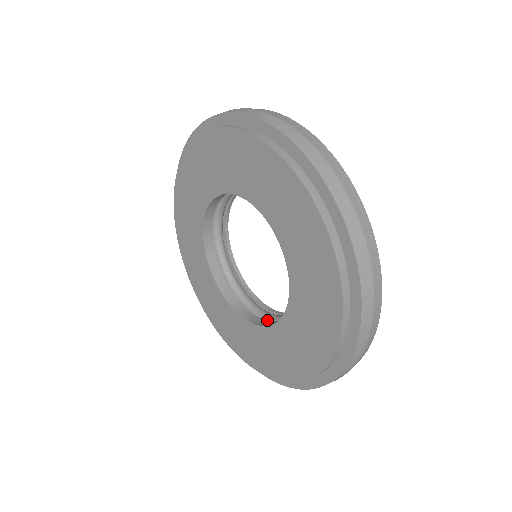
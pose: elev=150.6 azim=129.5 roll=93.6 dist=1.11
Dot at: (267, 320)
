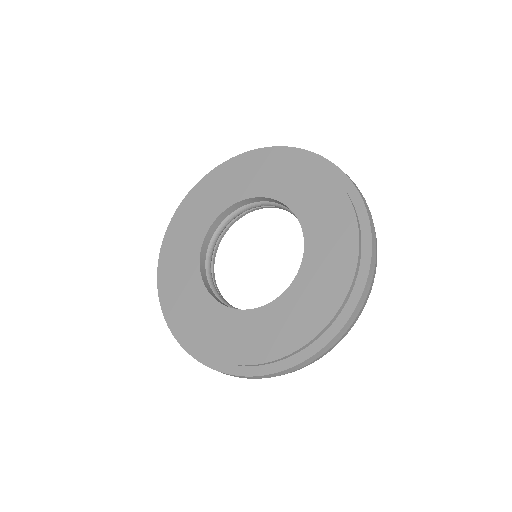
Dot at: occluded
